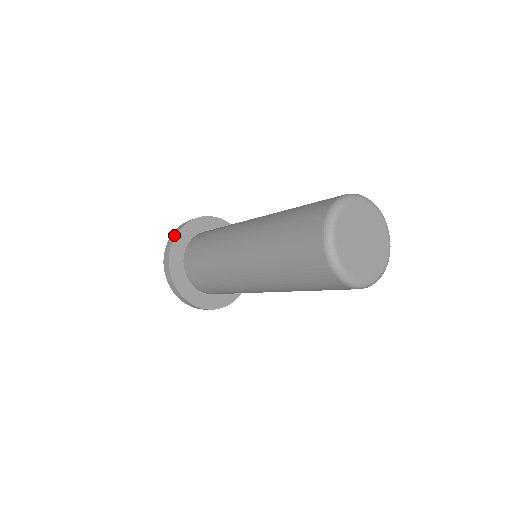
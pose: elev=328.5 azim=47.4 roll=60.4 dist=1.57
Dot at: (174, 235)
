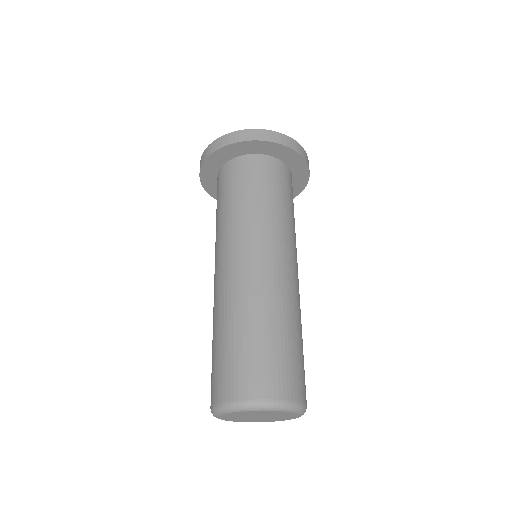
Dot at: (219, 145)
